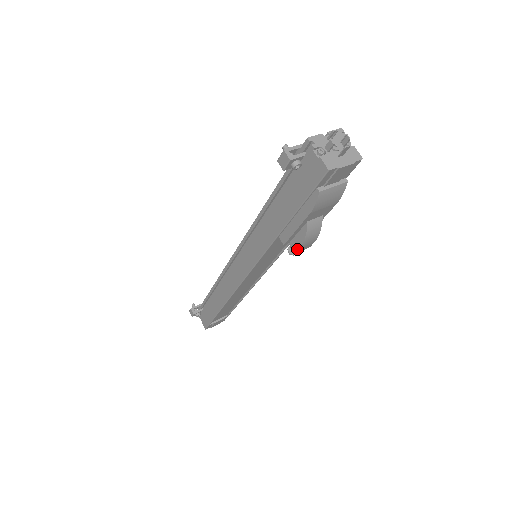
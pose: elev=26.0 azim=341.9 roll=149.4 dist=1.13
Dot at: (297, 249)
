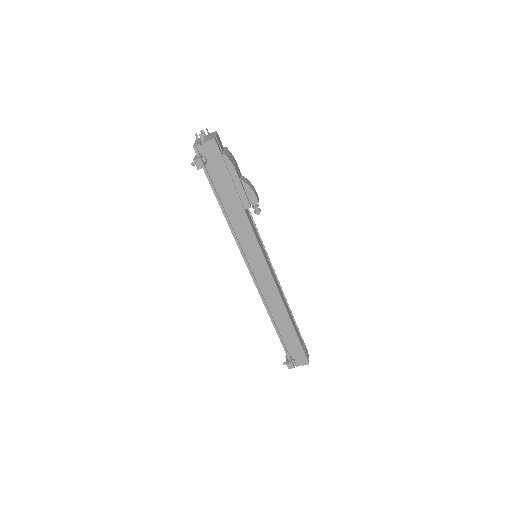
Dot at: (256, 199)
